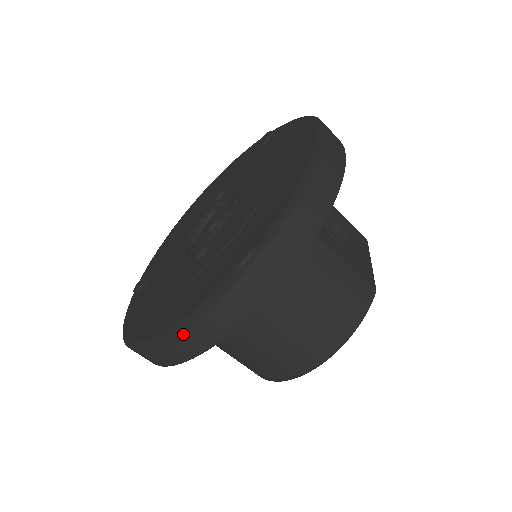
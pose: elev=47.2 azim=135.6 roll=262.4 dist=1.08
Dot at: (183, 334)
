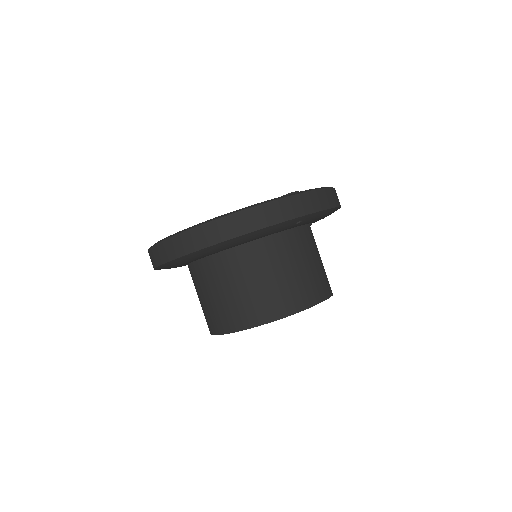
Dot at: (242, 213)
